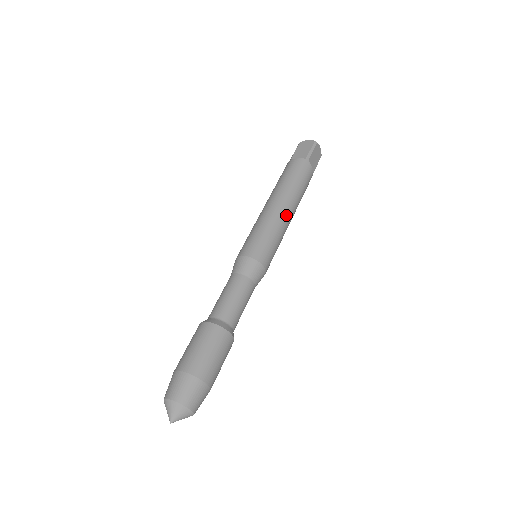
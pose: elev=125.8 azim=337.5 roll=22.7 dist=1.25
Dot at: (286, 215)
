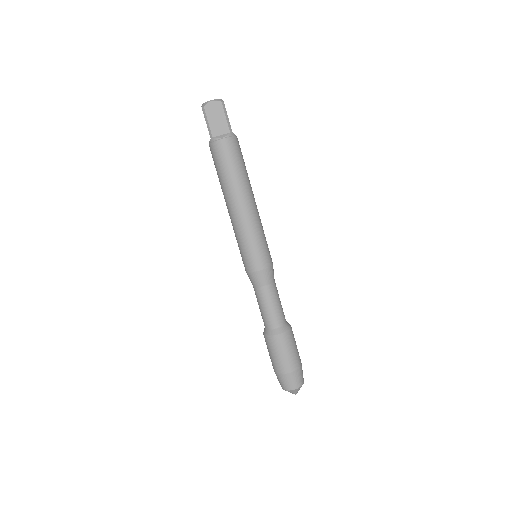
Dot at: (256, 208)
